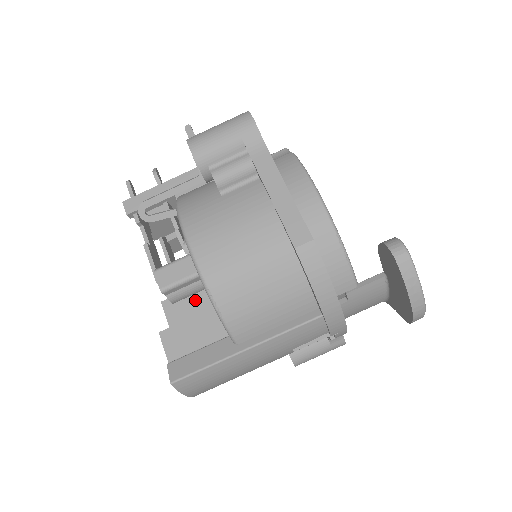
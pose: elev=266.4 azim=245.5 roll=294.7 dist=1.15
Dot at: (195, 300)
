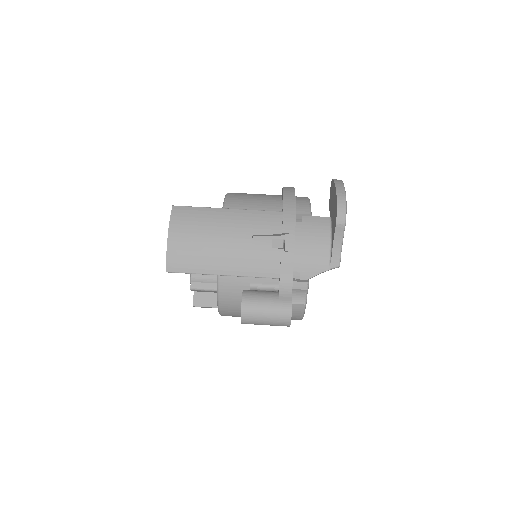
Dot at: occluded
